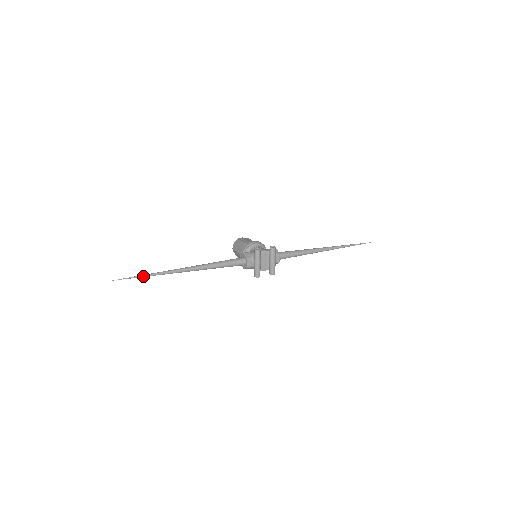
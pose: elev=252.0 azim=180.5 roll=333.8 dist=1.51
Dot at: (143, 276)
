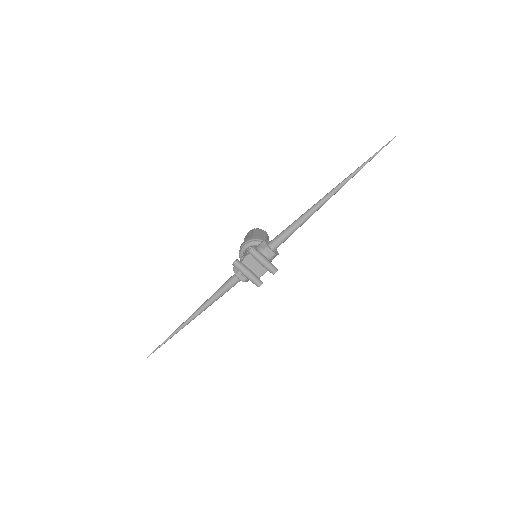
Dot at: (163, 343)
